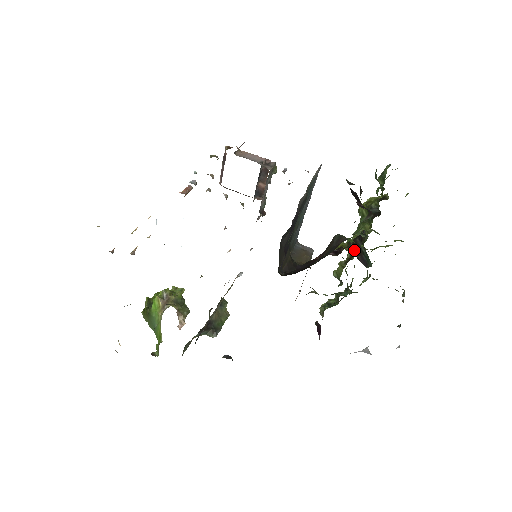
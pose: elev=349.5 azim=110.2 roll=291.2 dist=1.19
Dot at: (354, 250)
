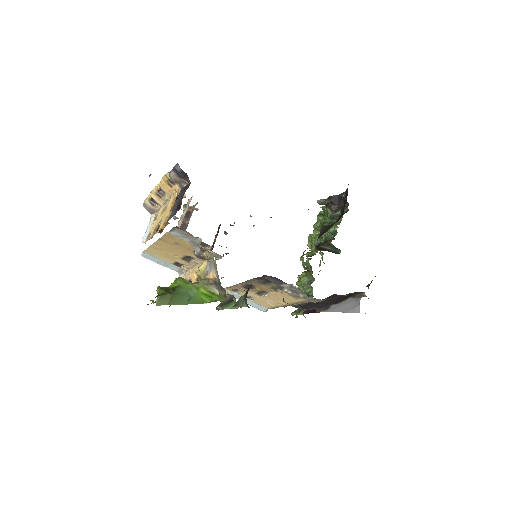
Dot at: (322, 250)
